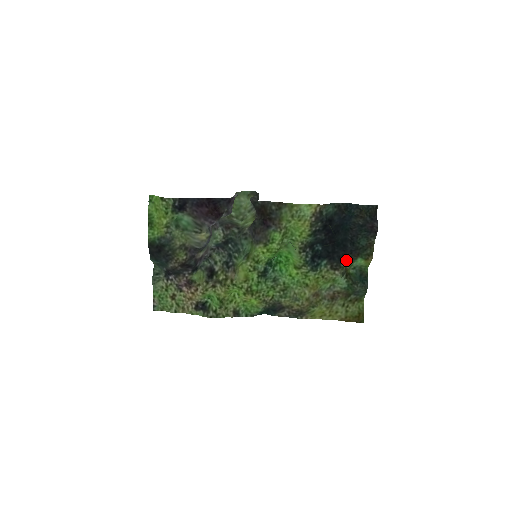
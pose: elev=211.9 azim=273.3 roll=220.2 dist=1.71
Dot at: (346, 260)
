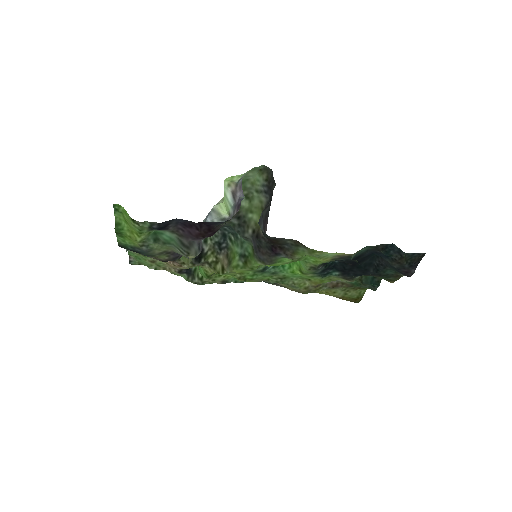
Dot at: (362, 275)
